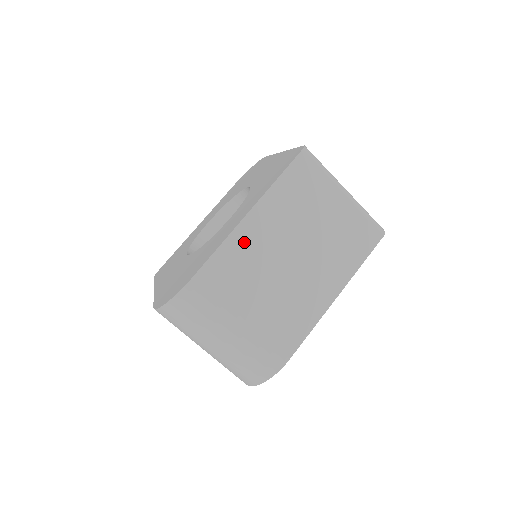
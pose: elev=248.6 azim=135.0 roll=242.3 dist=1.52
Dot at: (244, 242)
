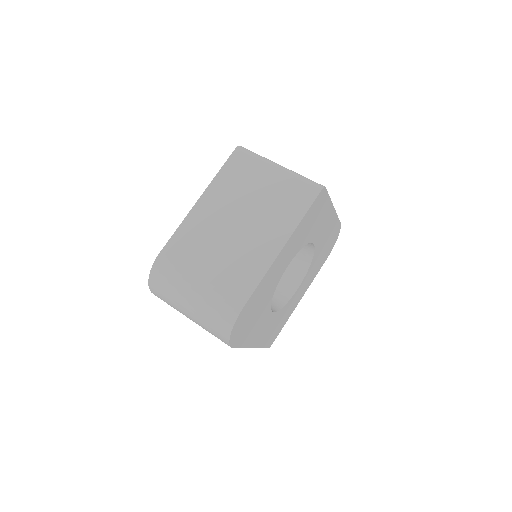
Dot at: (196, 221)
